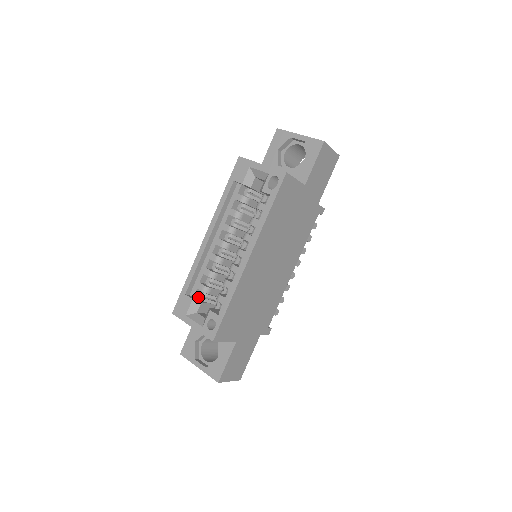
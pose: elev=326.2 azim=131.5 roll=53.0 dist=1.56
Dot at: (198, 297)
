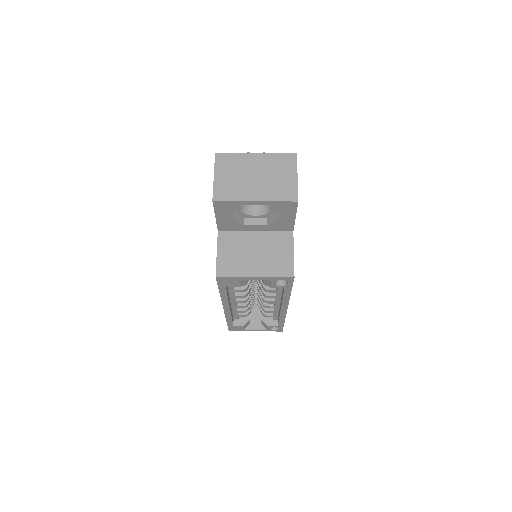
Dot at: occluded
